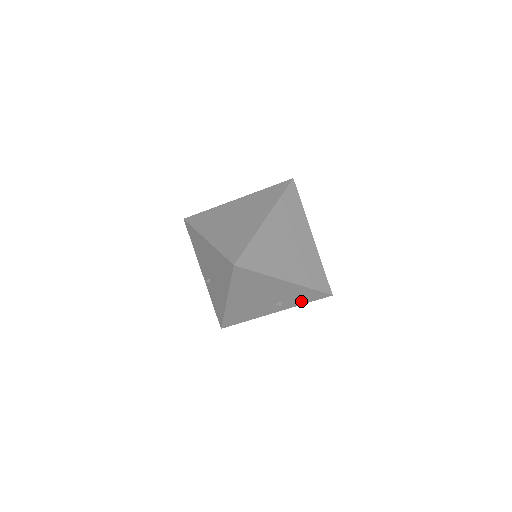
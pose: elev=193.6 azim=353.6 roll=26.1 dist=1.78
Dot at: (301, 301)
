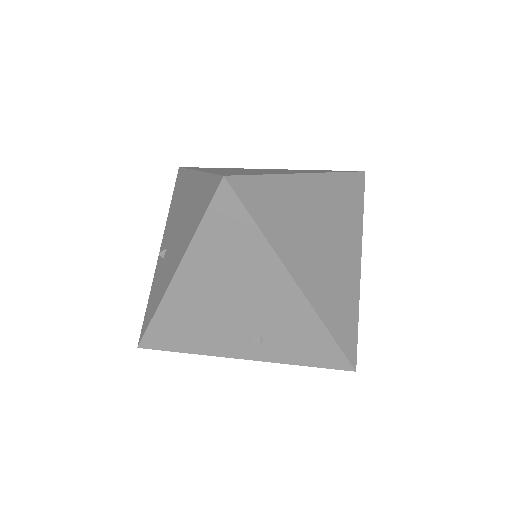
Dot at: (296, 354)
